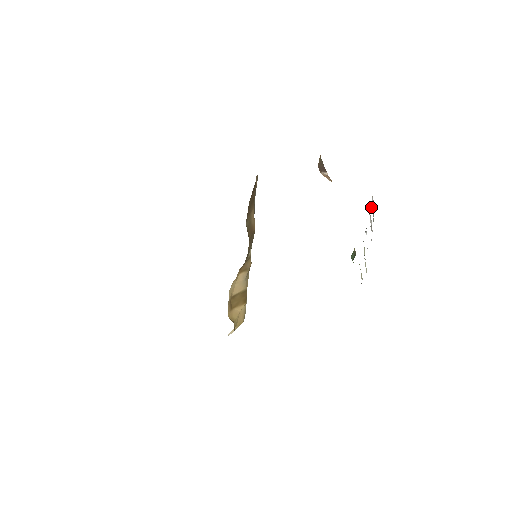
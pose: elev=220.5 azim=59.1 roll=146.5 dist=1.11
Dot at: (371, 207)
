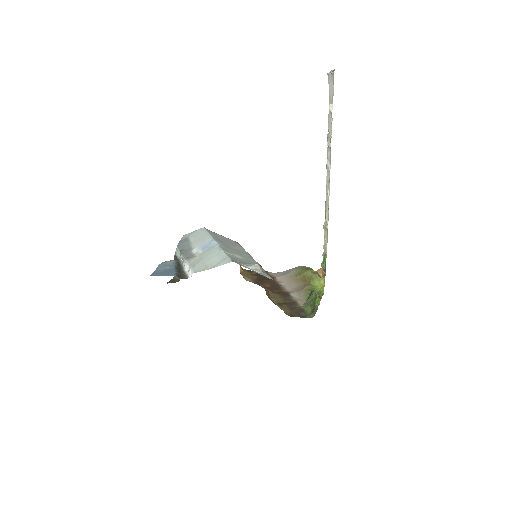
Dot at: (331, 115)
